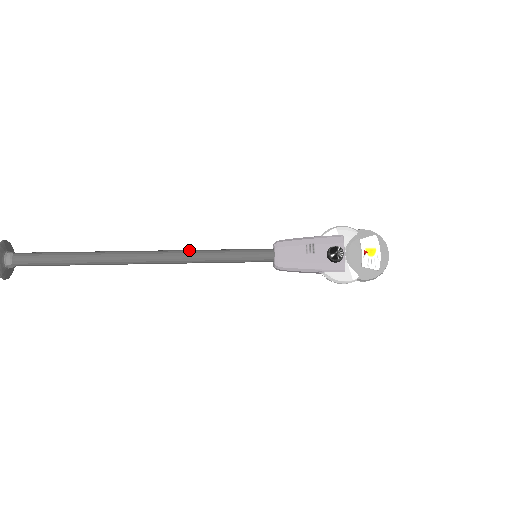
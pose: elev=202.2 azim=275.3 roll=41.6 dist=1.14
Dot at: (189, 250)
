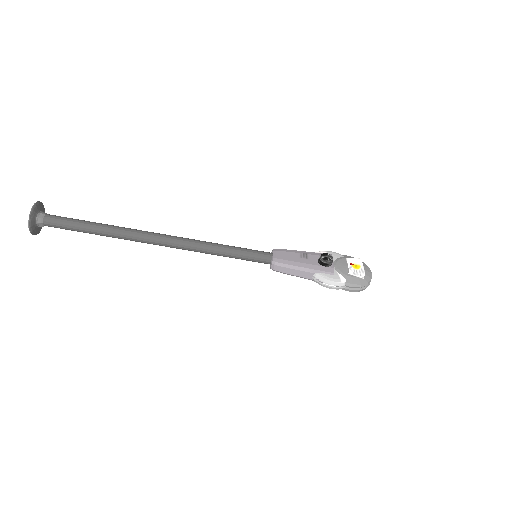
Dot at: (199, 240)
